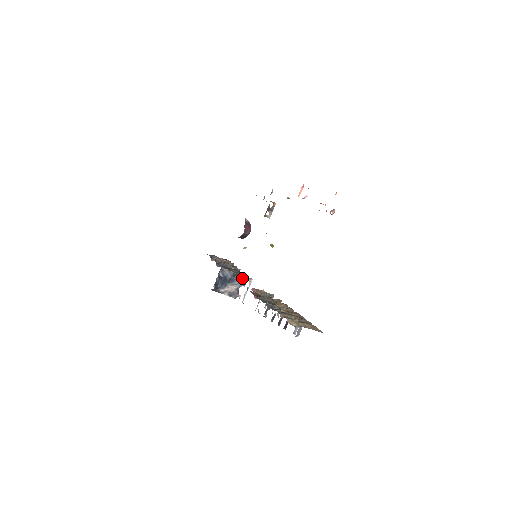
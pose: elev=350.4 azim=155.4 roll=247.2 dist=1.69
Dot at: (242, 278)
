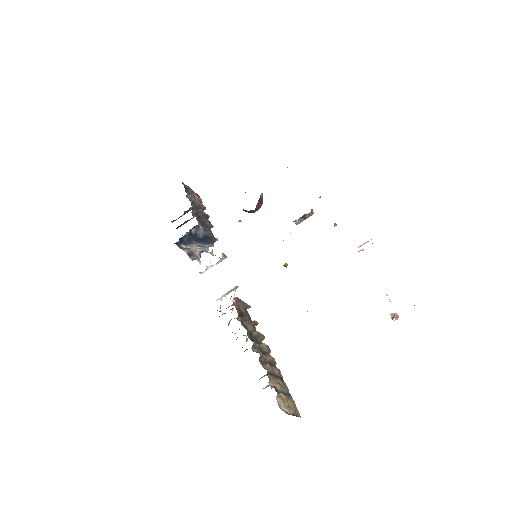
Dot at: (213, 243)
